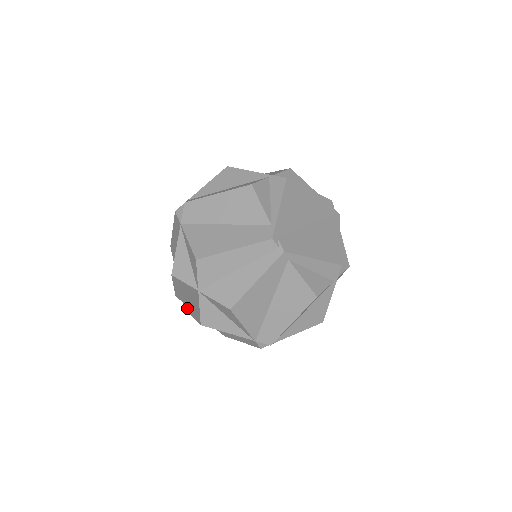
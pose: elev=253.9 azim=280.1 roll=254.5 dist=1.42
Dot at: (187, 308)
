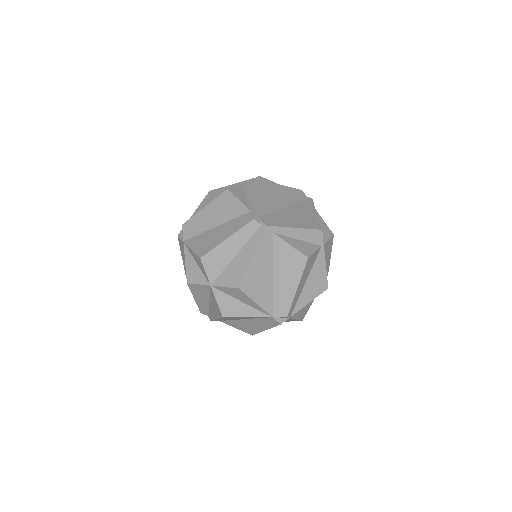
Dot at: (211, 317)
